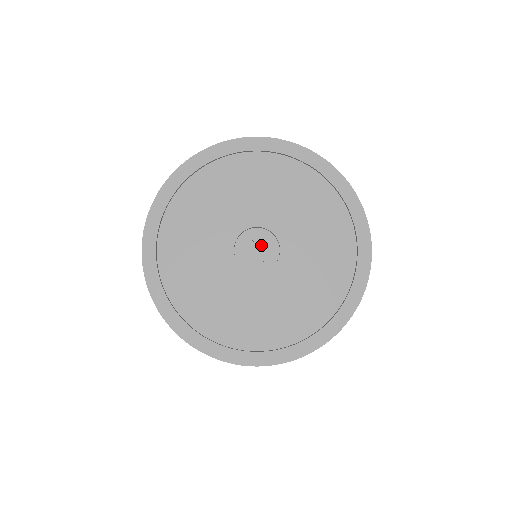
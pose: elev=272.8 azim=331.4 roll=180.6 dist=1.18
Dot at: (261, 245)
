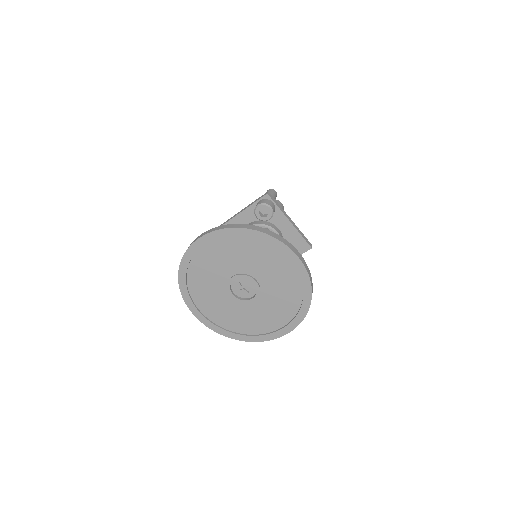
Dot at: (246, 284)
